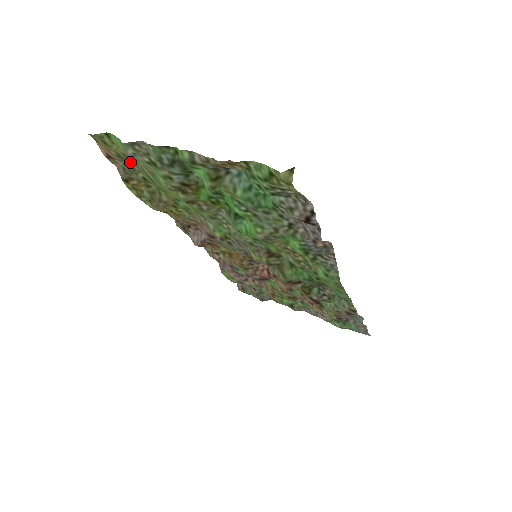
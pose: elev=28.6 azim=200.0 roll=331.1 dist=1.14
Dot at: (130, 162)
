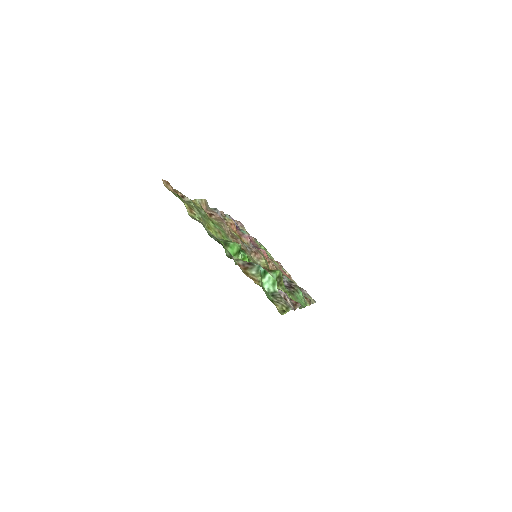
Dot at: (188, 203)
